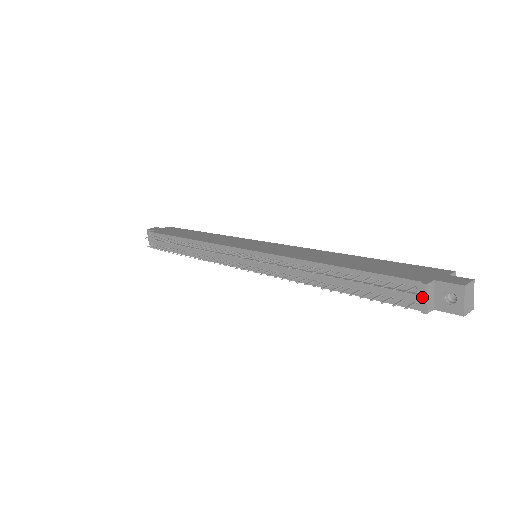
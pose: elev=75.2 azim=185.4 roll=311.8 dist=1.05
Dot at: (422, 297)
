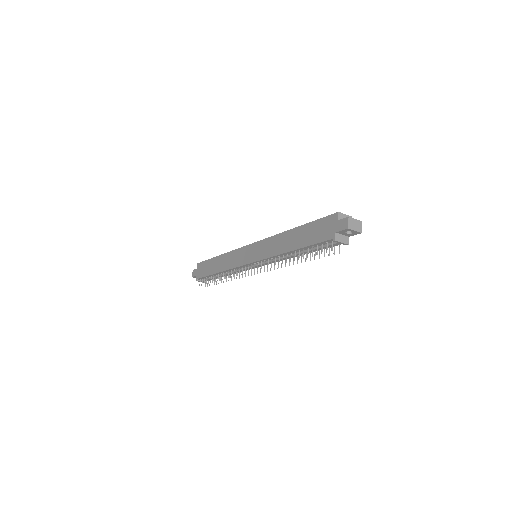
Dot at: (339, 243)
